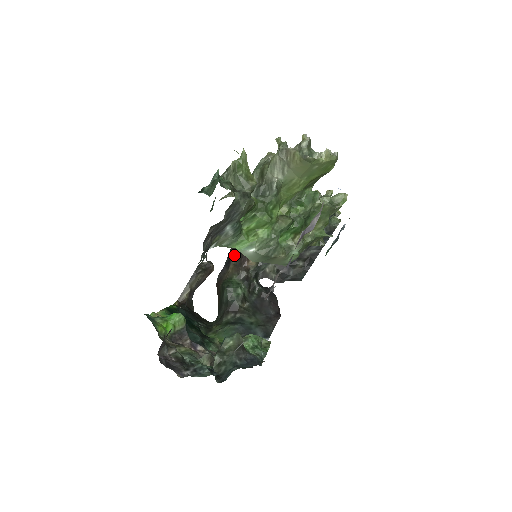
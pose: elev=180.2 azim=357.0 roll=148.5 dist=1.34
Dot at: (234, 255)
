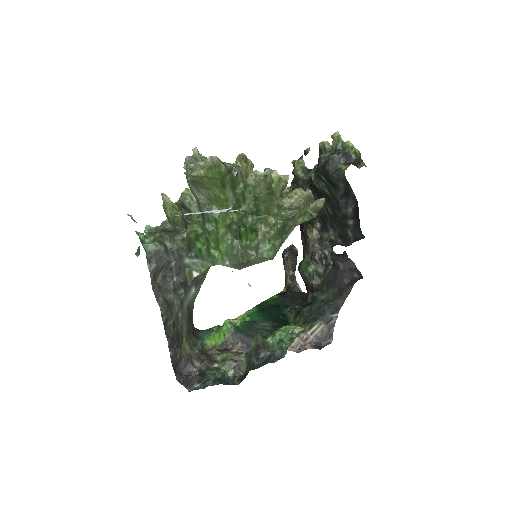
Dot at: (302, 234)
